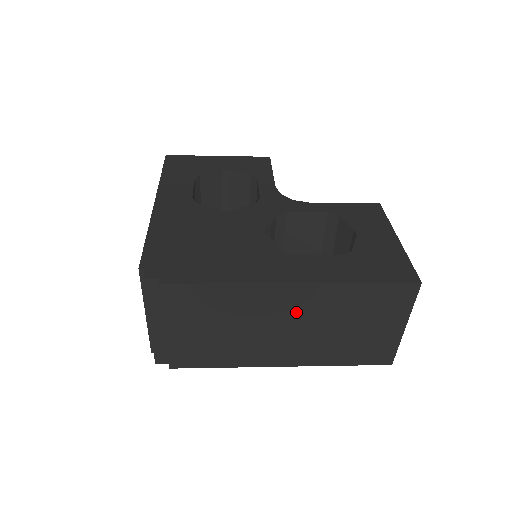
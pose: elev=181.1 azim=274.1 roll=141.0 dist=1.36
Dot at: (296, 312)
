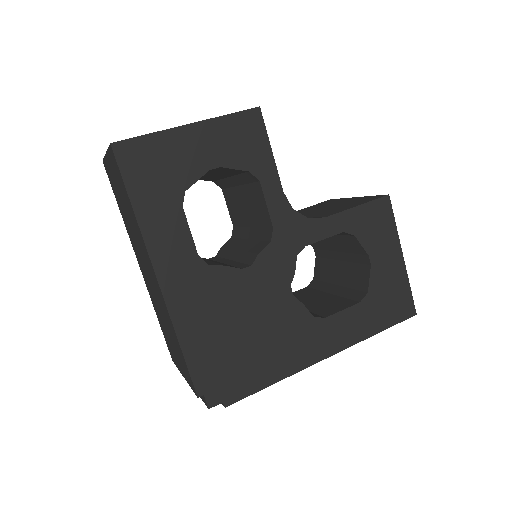
Dot at: occluded
